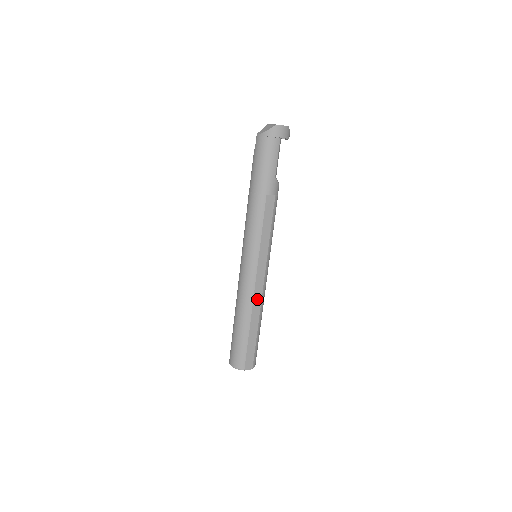
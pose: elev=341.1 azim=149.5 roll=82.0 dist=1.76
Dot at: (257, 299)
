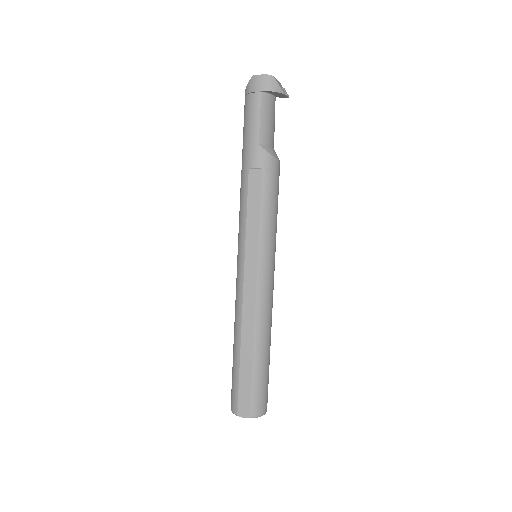
Dot at: (248, 313)
